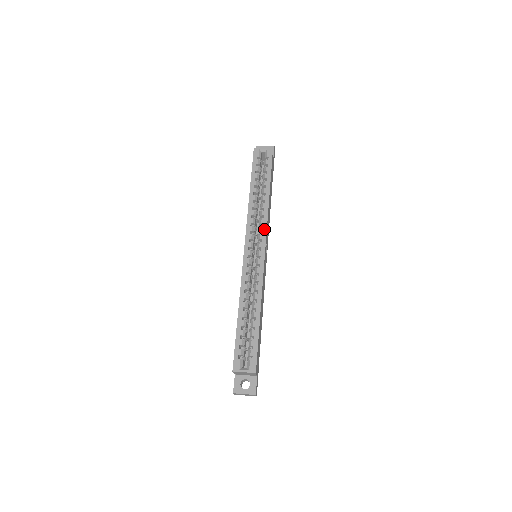
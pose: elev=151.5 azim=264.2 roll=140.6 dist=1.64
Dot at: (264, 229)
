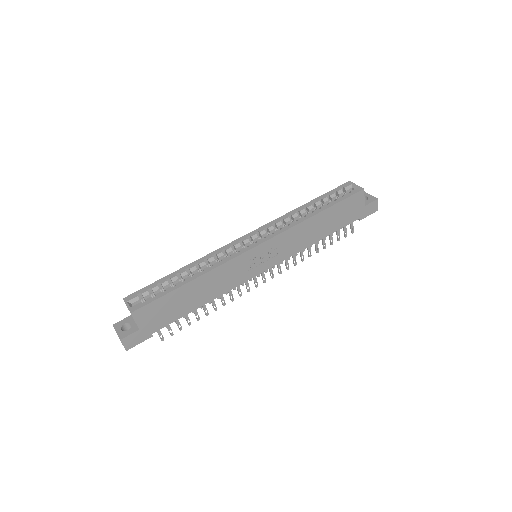
Dot at: (277, 232)
